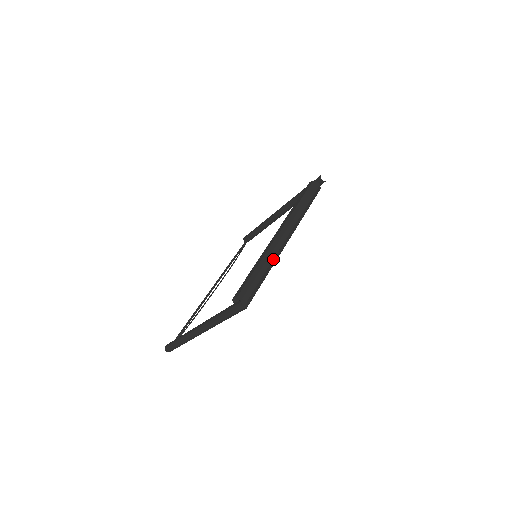
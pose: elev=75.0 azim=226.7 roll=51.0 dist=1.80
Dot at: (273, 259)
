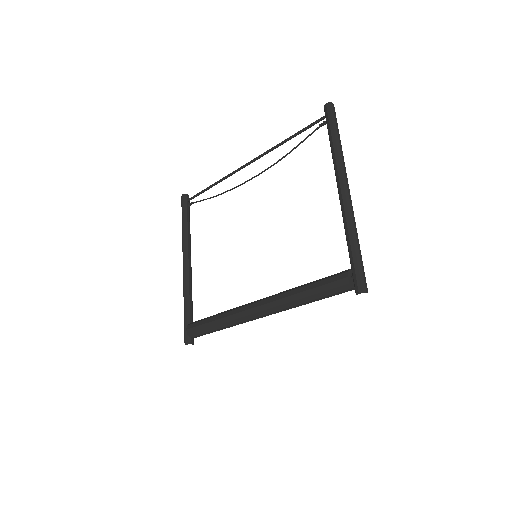
Dot at: occluded
